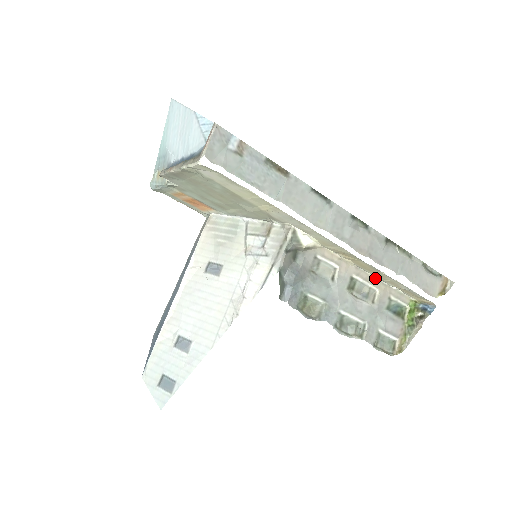
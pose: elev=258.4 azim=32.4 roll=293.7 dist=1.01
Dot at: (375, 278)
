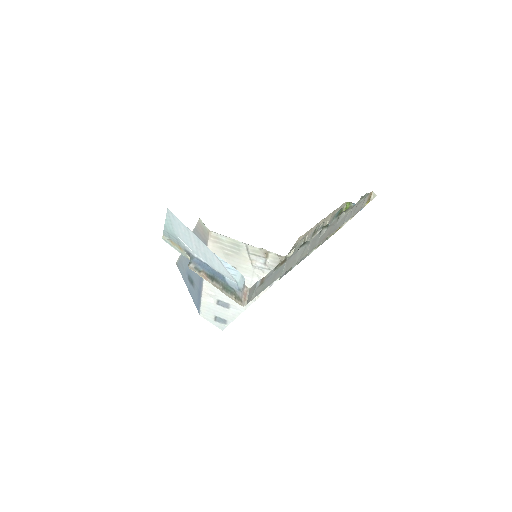
Dot at: (327, 216)
